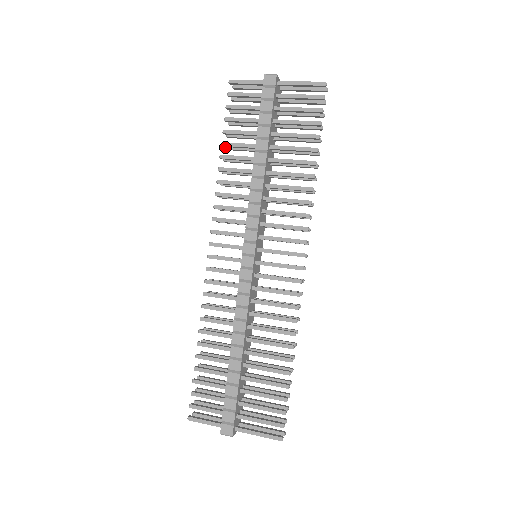
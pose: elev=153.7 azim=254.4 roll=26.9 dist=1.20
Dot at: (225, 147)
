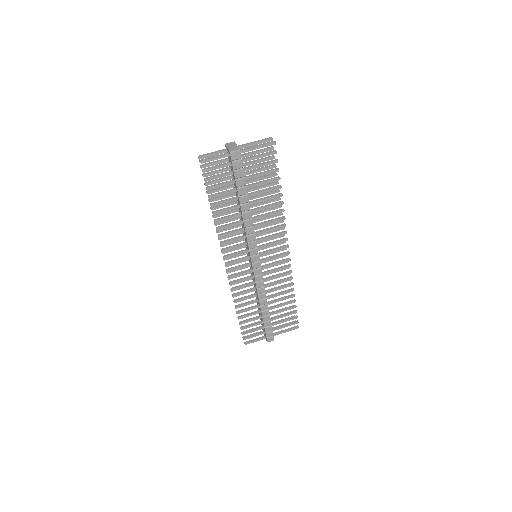
Dot at: (209, 201)
